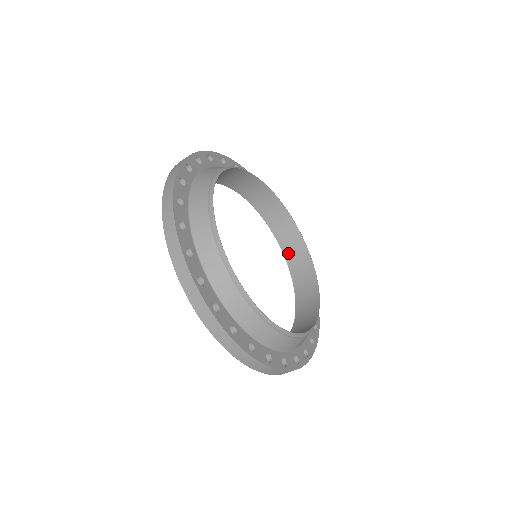
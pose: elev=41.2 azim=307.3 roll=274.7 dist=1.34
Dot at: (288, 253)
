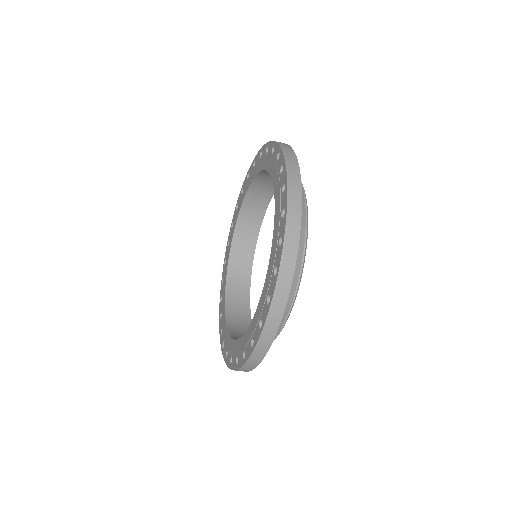
Dot at: (231, 287)
